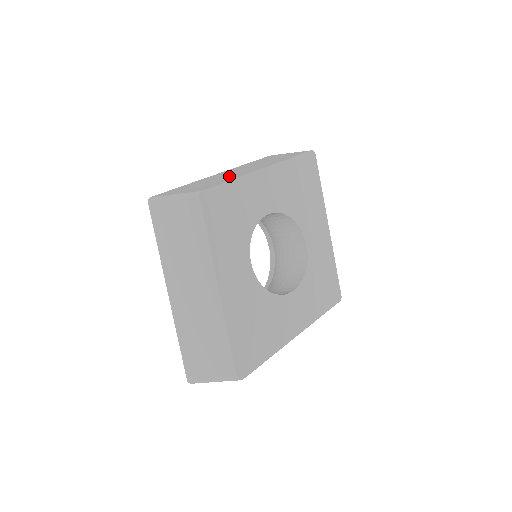
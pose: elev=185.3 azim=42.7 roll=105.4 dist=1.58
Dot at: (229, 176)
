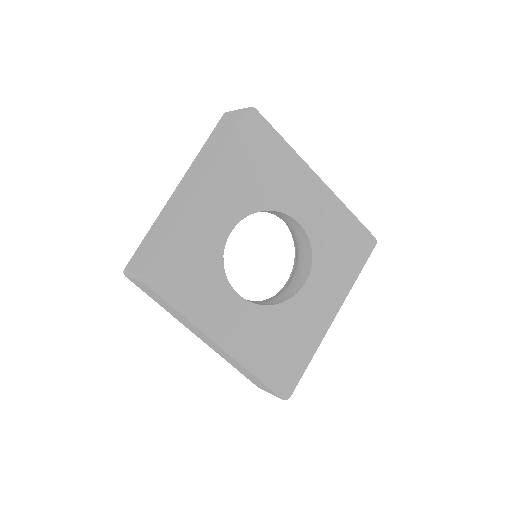
Dot at: (172, 214)
